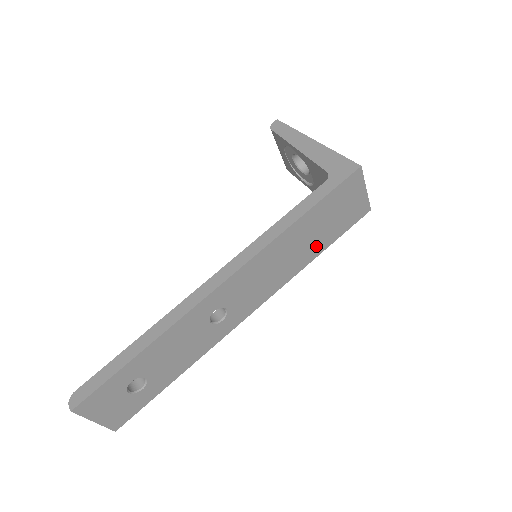
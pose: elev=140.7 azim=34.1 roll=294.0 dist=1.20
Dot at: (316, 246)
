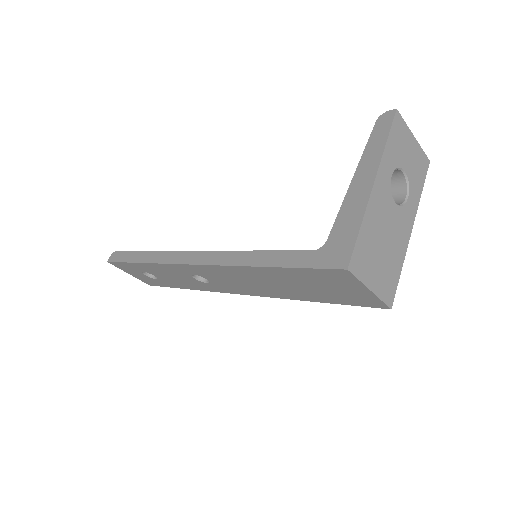
Dot at: (303, 294)
